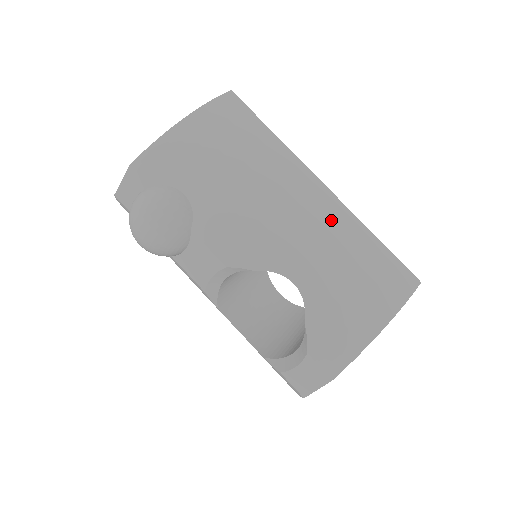
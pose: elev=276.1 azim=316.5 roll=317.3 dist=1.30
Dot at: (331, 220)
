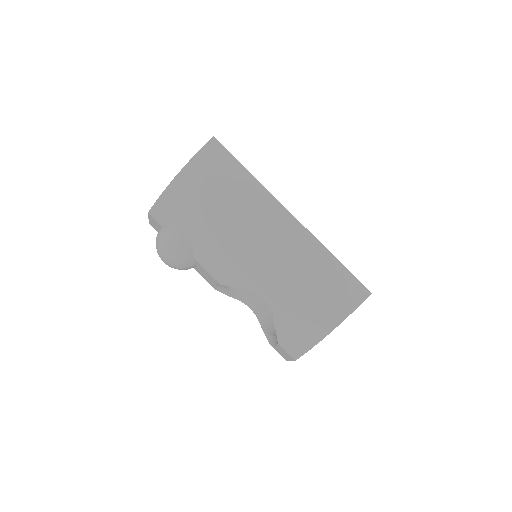
Dot at: (294, 248)
